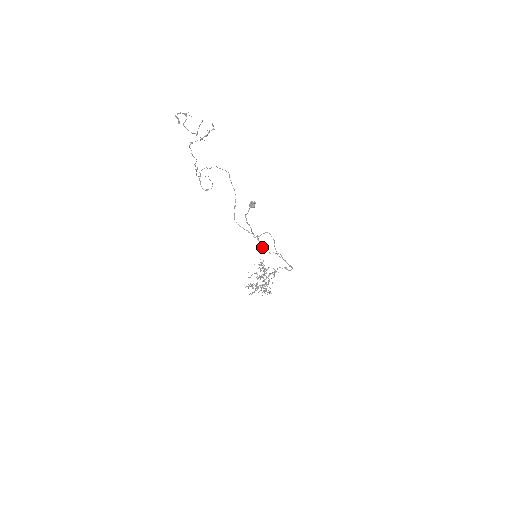
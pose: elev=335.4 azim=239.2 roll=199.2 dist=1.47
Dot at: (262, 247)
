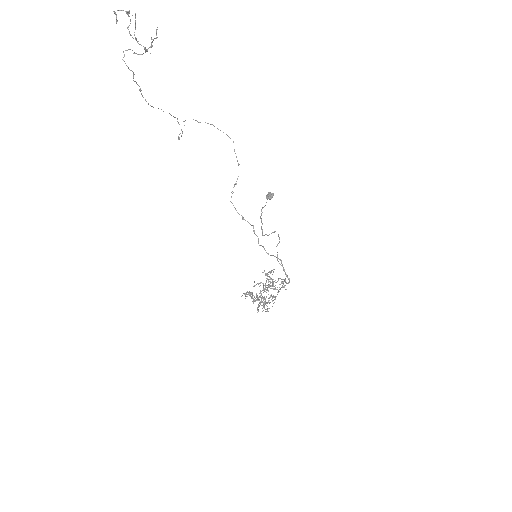
Dot at: occluded
